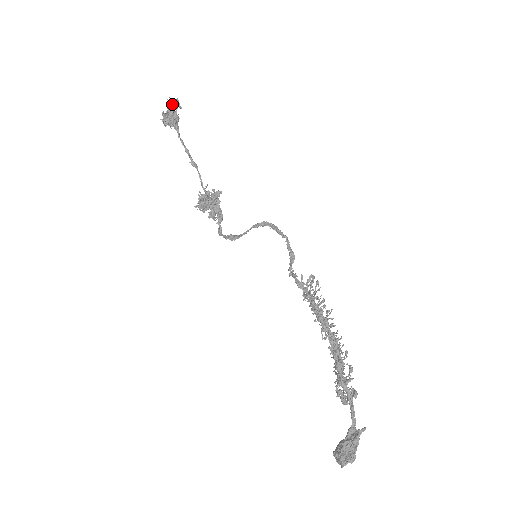
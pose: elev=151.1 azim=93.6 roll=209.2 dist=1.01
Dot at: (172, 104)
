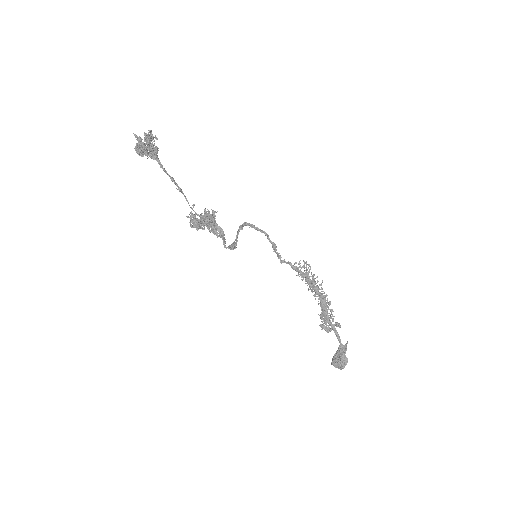
Dot at: (148, 136)
